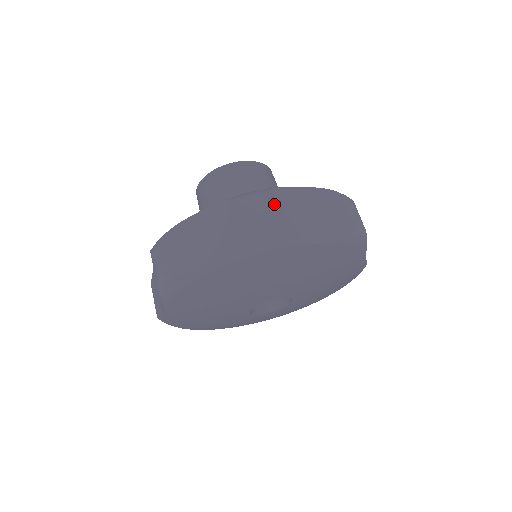
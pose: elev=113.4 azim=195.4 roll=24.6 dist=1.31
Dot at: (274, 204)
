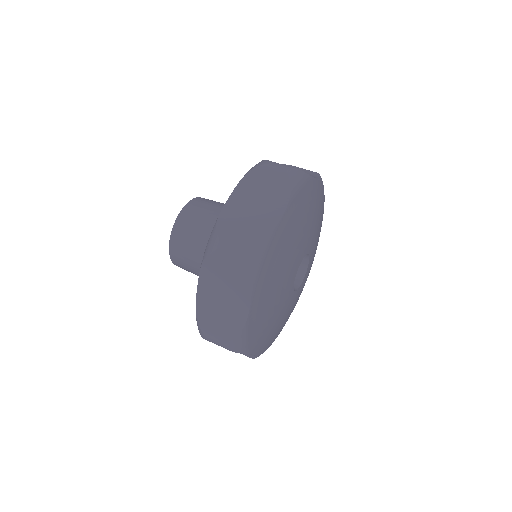
Dot at: occluded
